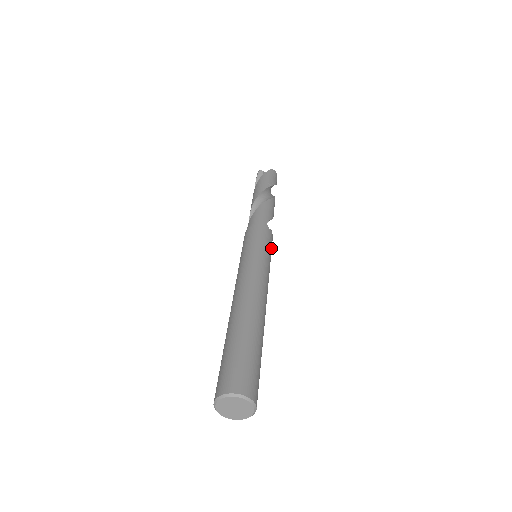
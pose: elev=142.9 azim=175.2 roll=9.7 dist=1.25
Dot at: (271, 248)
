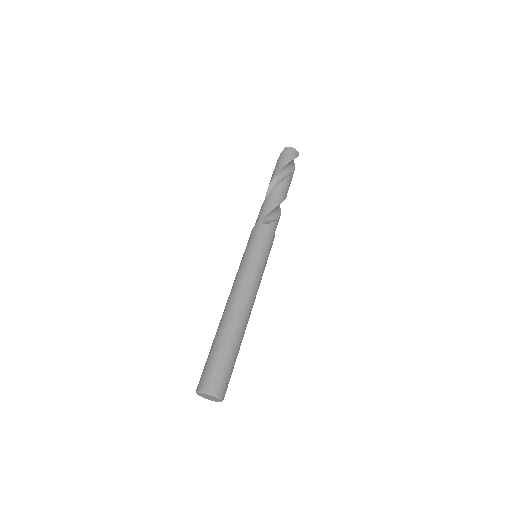
Dot at: (264, 244)
